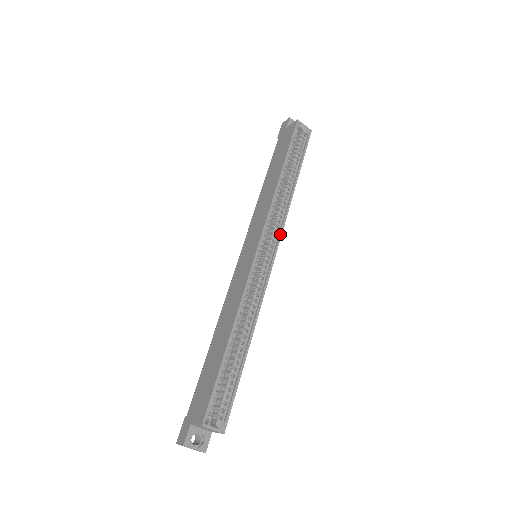
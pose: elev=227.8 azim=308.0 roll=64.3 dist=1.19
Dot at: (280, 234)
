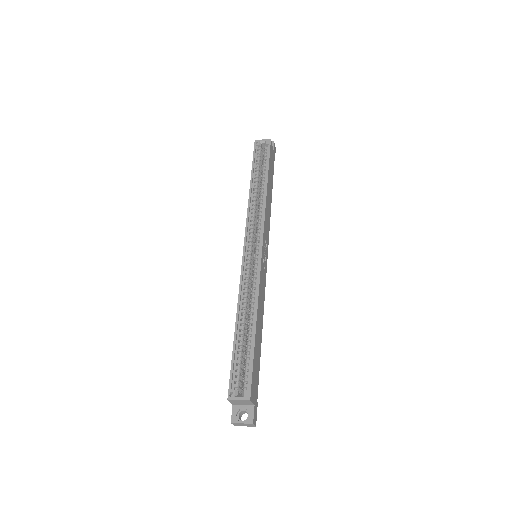
Dot at: (262, 229)
